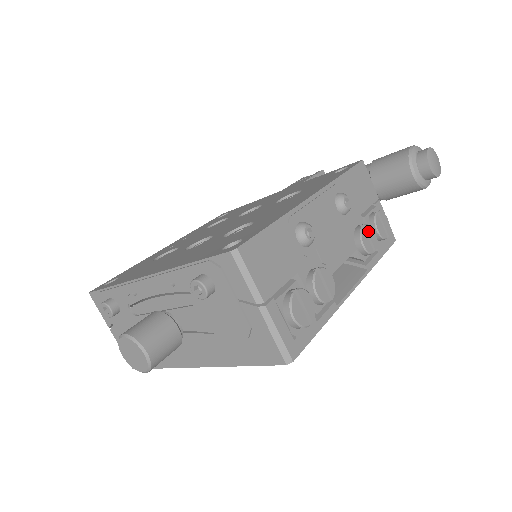
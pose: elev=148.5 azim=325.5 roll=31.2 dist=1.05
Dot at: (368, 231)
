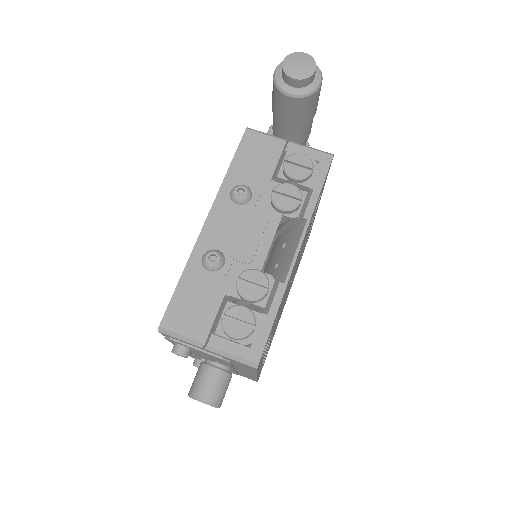
Dot at: (281, 191)
